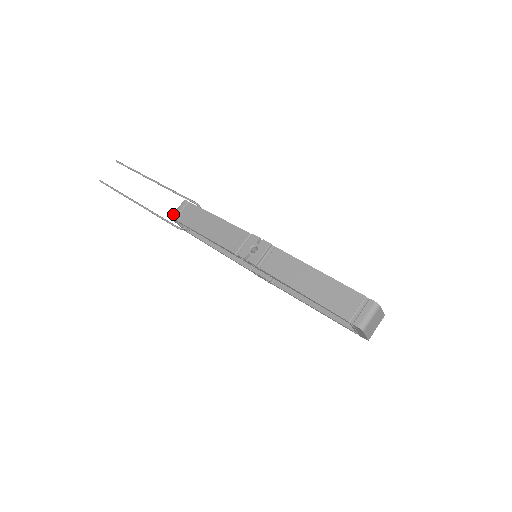
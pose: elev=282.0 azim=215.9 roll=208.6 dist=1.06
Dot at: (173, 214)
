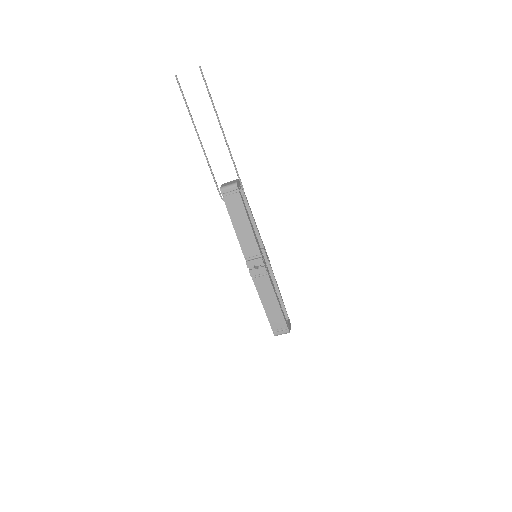
Dot at: (223, 190)
